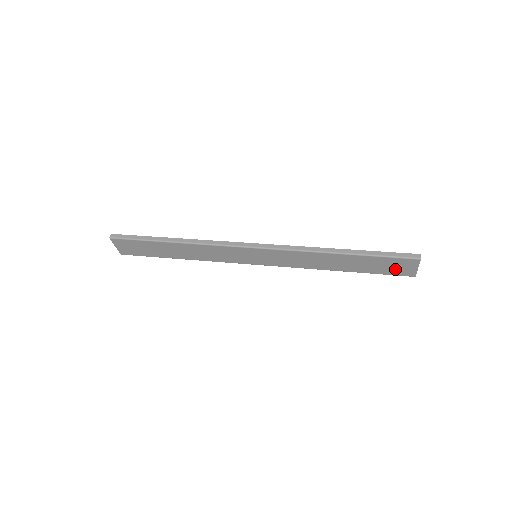
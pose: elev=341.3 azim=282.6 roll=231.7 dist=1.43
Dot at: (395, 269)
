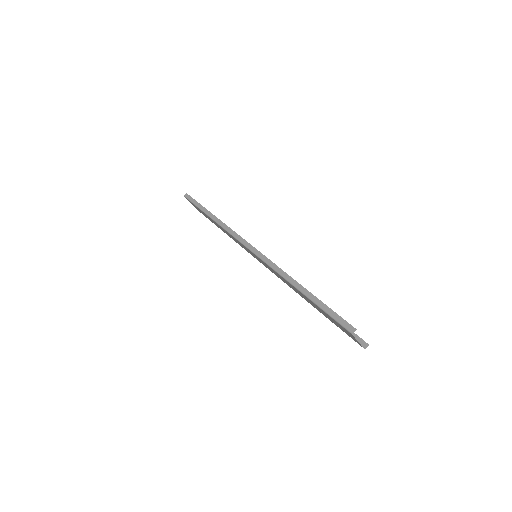
Dot at: (344, 330)
